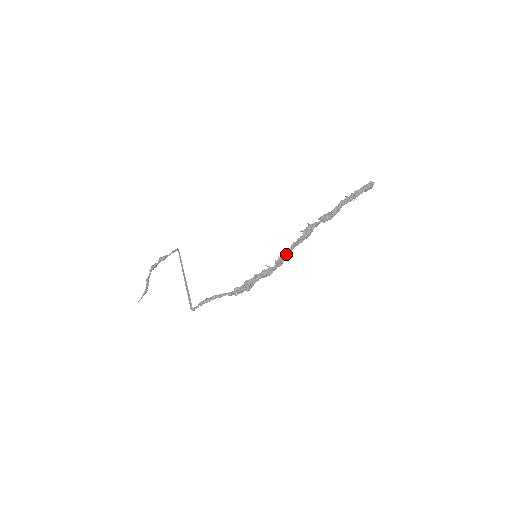
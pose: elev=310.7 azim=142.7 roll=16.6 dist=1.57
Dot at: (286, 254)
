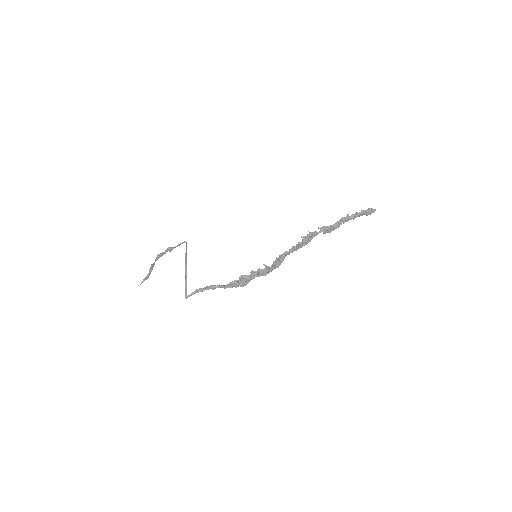
Dot at: (284, 255)
